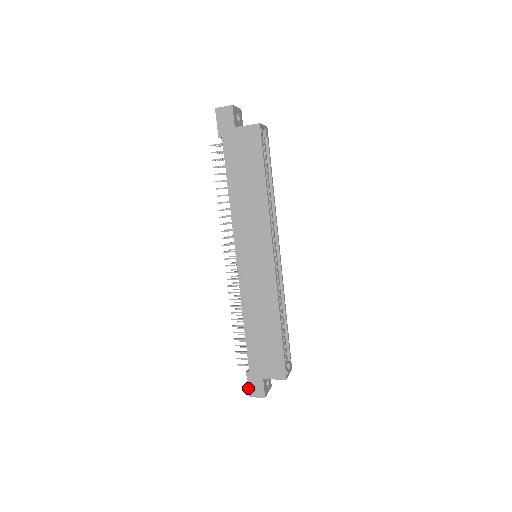
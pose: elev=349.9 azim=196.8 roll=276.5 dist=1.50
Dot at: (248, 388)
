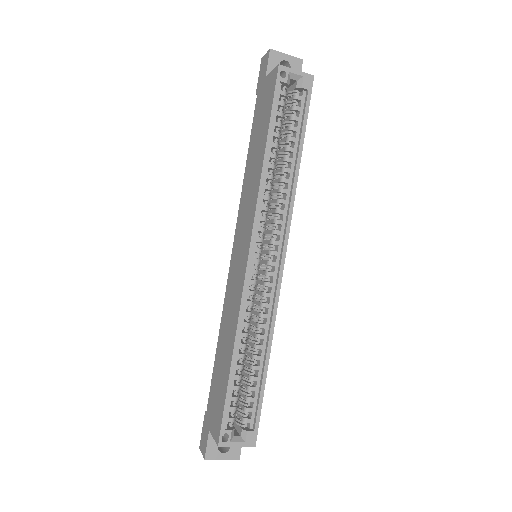
Dot at: (201, 434)
